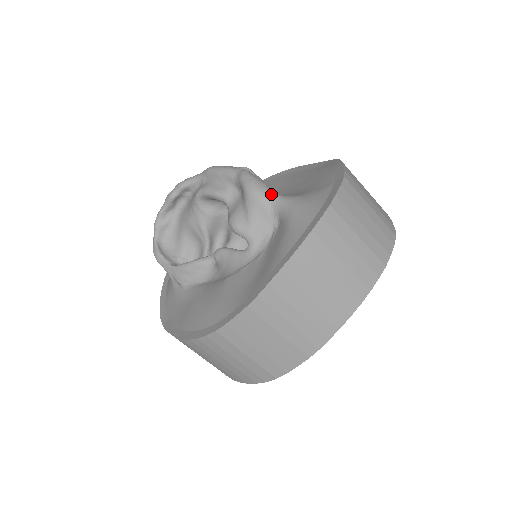
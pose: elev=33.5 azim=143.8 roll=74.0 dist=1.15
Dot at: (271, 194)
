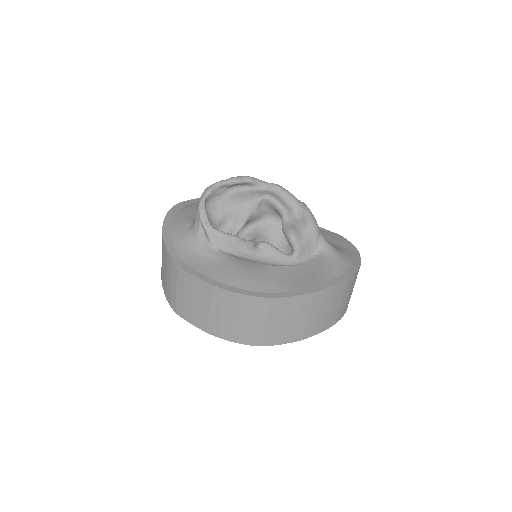
Dot at: (321, 234)
